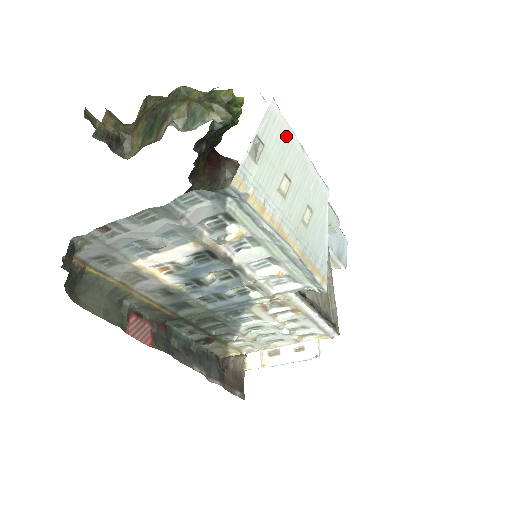
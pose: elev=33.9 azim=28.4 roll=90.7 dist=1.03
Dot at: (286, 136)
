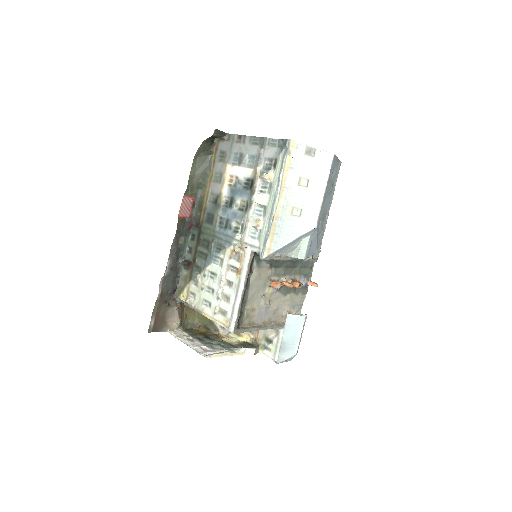
Dot at: (324, 172)
